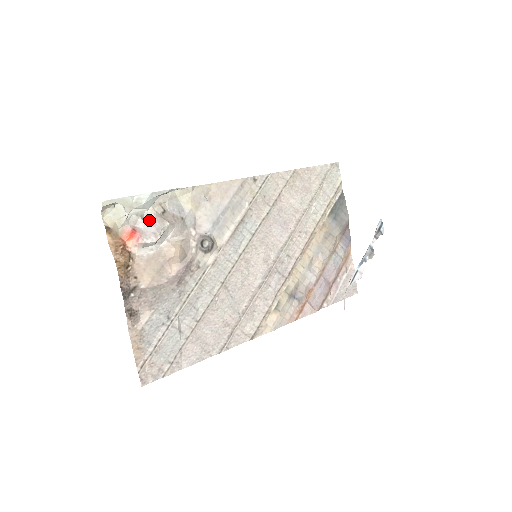
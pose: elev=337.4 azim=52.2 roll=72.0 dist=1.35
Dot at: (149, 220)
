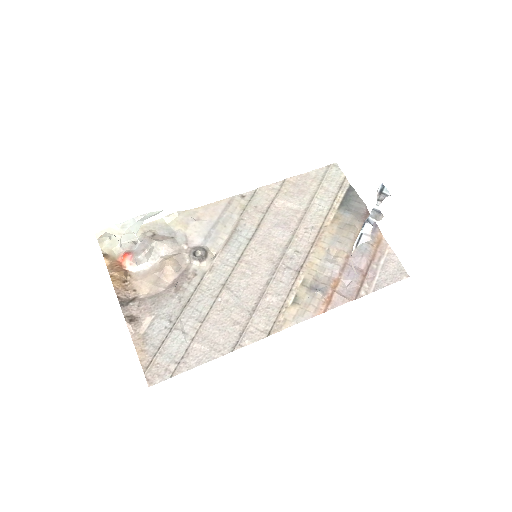
Dot at: (140, 243)
